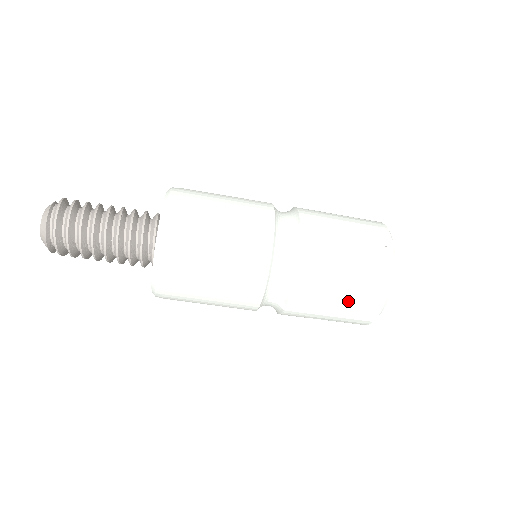
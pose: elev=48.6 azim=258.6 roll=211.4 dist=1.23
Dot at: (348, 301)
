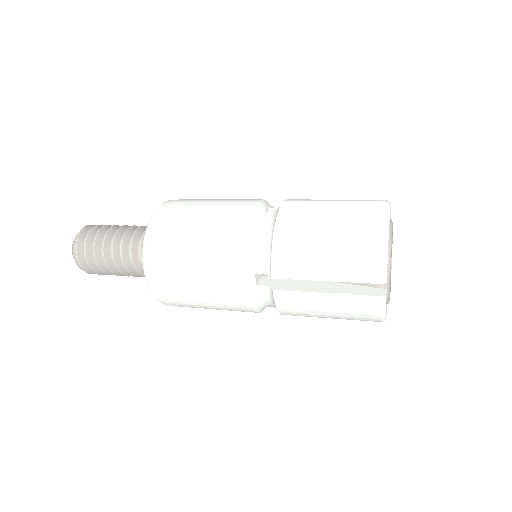
Dot at: occluded
